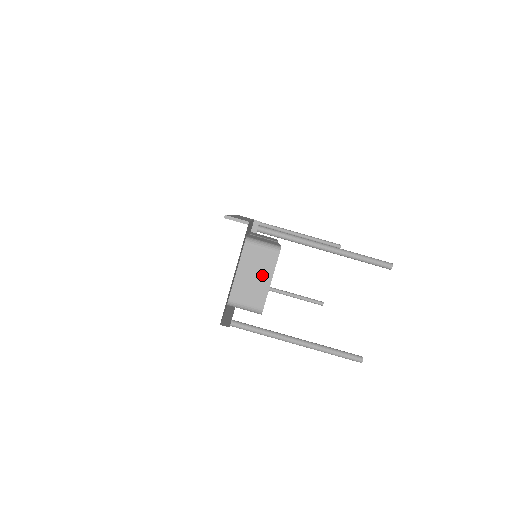
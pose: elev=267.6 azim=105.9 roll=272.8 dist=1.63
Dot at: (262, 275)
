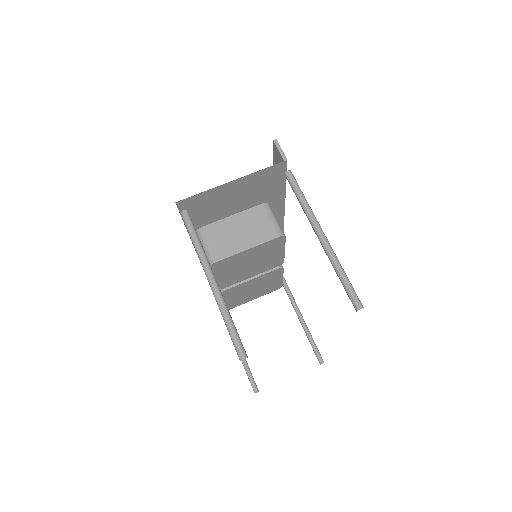
Dot at: (247, 237)
